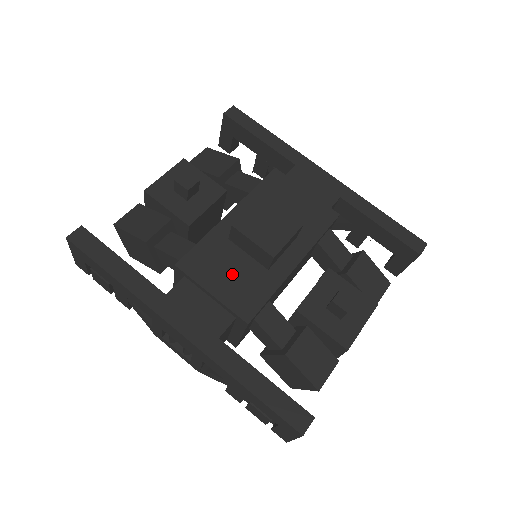
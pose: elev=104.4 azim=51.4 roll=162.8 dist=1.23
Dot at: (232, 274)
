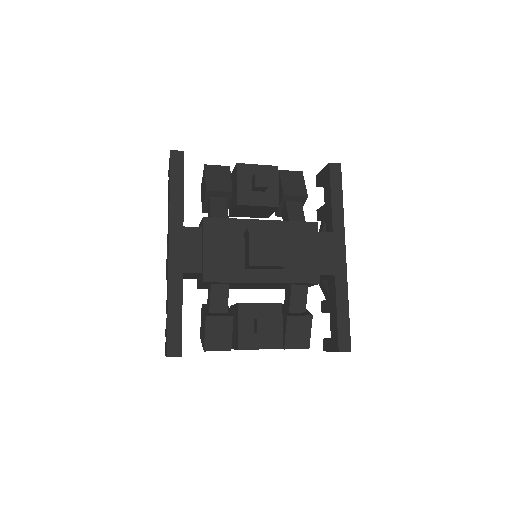
Dot at: (225, 251)
